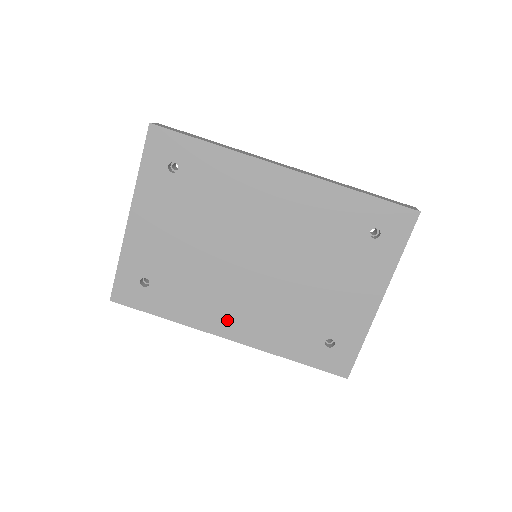
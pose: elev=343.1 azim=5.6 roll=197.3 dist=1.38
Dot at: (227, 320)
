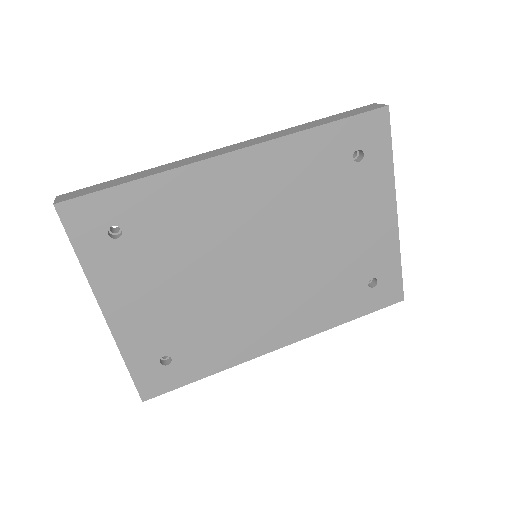
Dot at: (268, 333)
